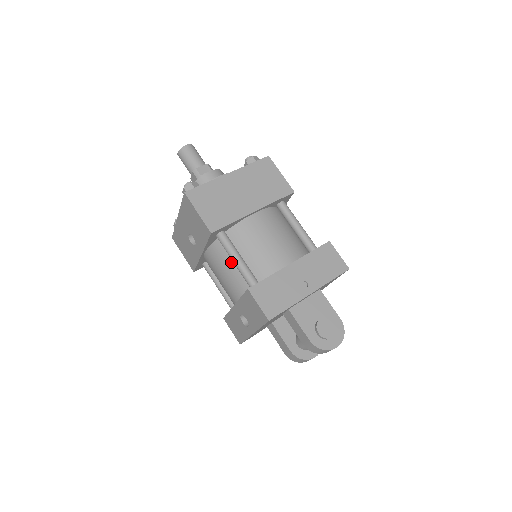
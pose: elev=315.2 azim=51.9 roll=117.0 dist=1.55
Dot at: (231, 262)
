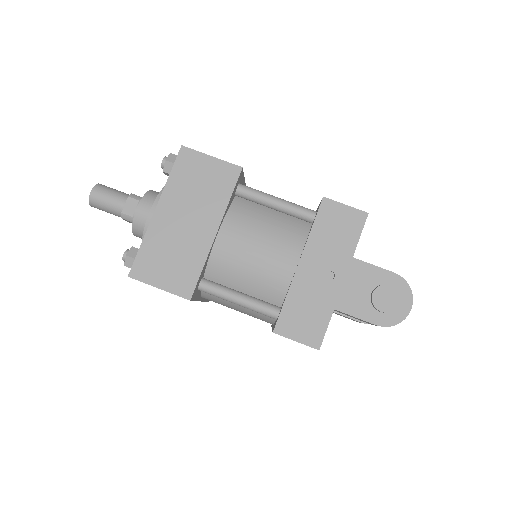
Dot at: occluded
